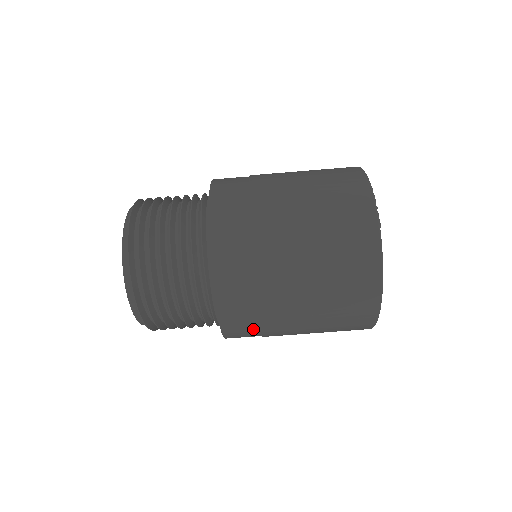
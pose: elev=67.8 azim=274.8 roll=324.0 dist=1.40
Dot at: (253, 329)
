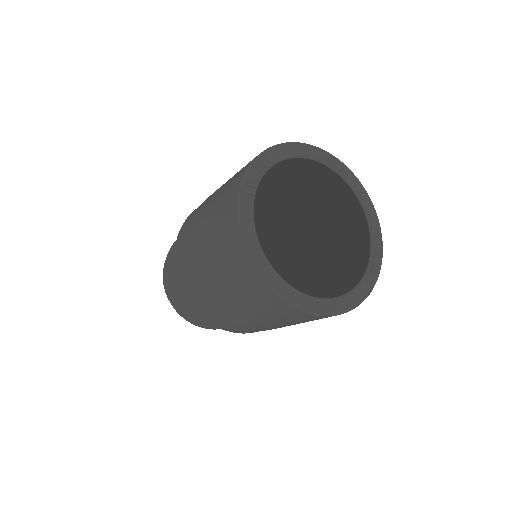
Dot at: occluded
